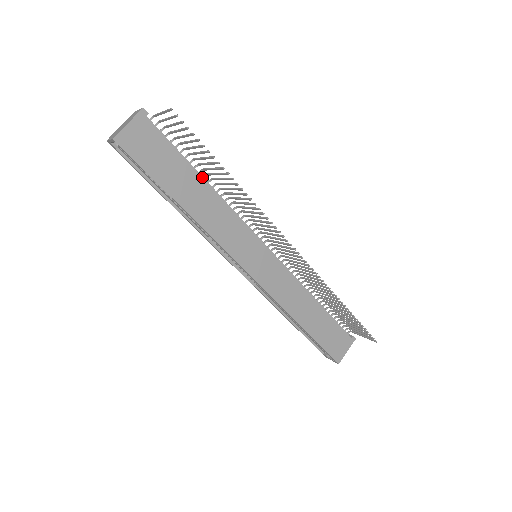
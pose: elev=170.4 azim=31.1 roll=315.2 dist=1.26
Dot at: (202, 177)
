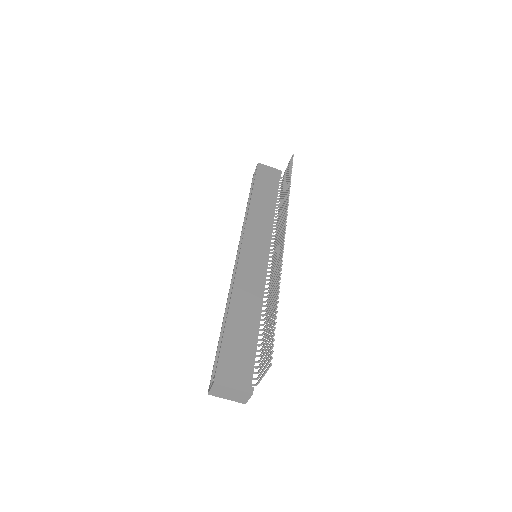
Dot at: (275, 203)
